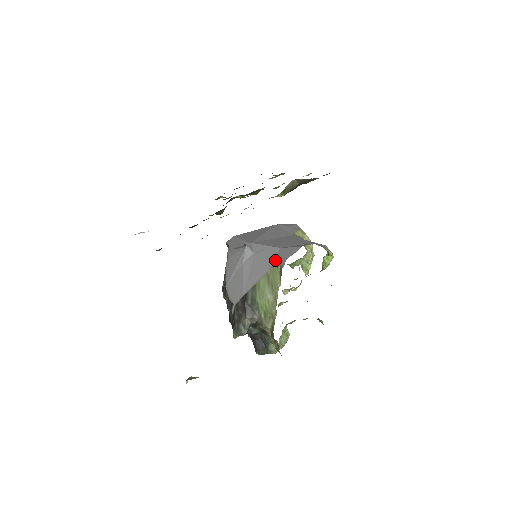
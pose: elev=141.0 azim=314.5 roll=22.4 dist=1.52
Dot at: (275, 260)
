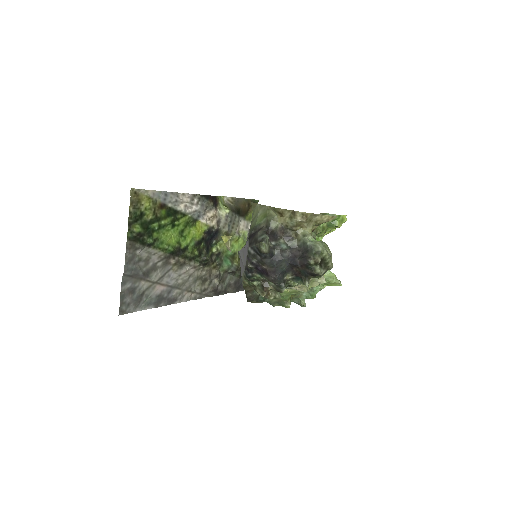
Dot at: occluded
